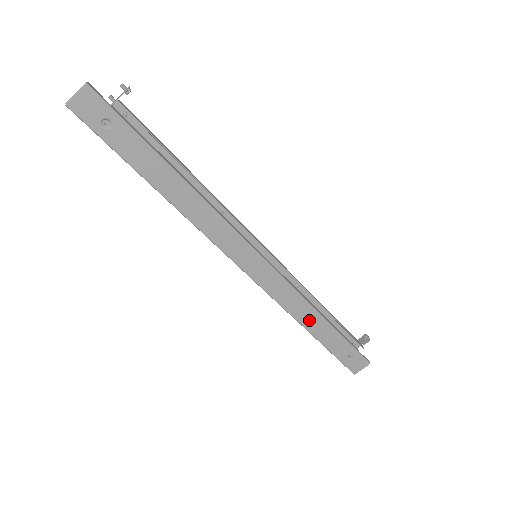
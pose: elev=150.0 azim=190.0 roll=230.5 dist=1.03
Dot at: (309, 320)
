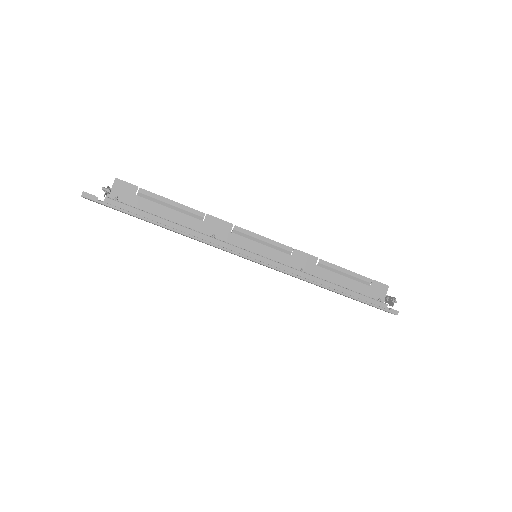
Dot at: occluded
